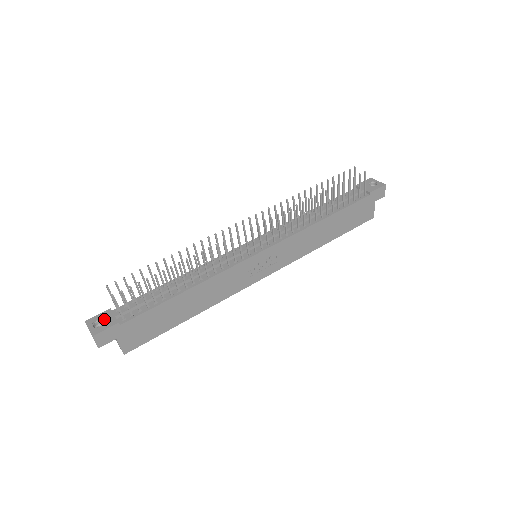
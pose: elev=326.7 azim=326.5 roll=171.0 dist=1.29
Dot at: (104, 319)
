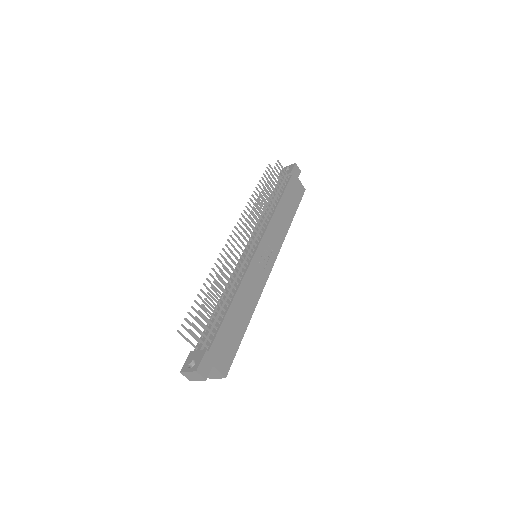
Dot at: (193, 358)
